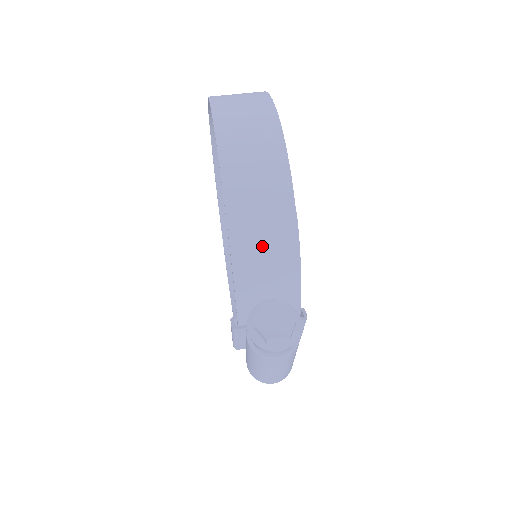
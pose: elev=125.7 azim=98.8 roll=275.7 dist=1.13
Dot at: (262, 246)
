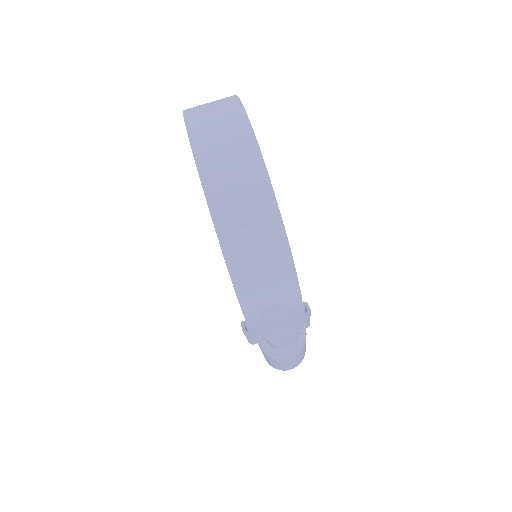
Dot at: (257, 261)
